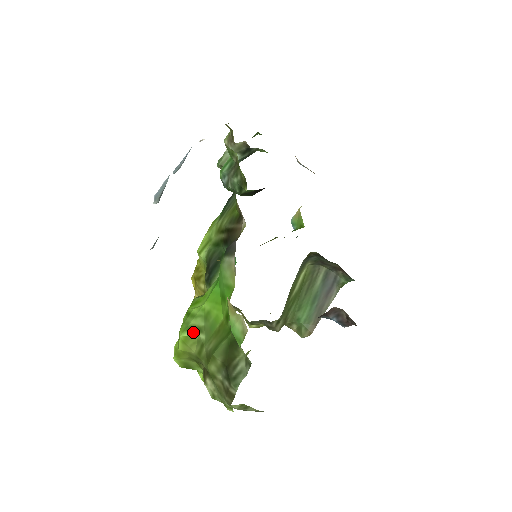
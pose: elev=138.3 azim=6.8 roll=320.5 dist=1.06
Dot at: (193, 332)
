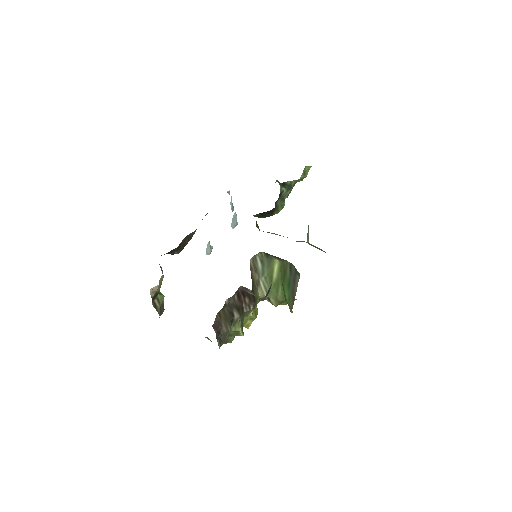
Dot at: occluded
